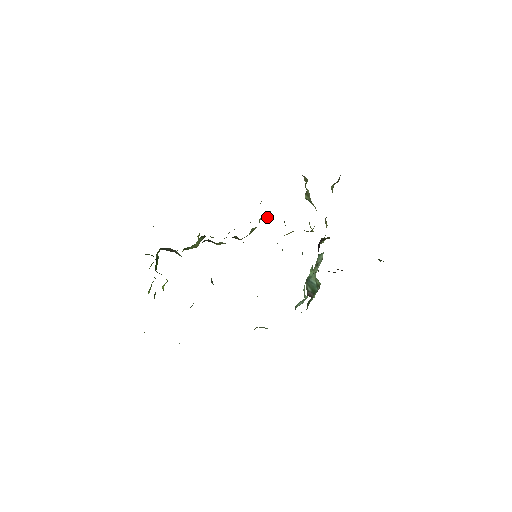
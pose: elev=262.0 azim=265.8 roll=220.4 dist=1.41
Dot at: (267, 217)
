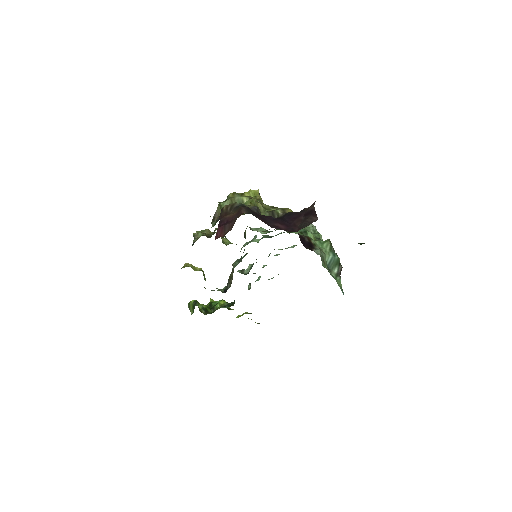
Dot at: (225, 237)
